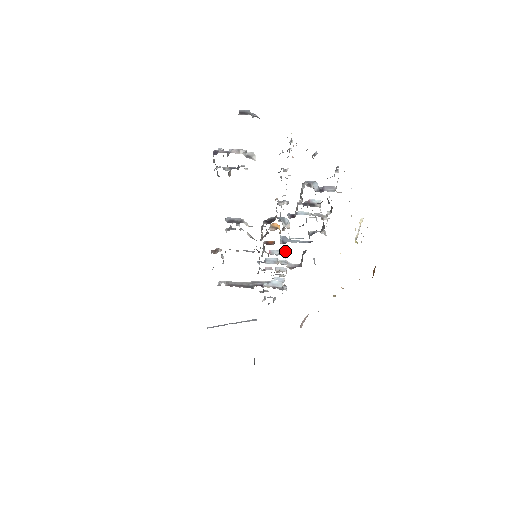
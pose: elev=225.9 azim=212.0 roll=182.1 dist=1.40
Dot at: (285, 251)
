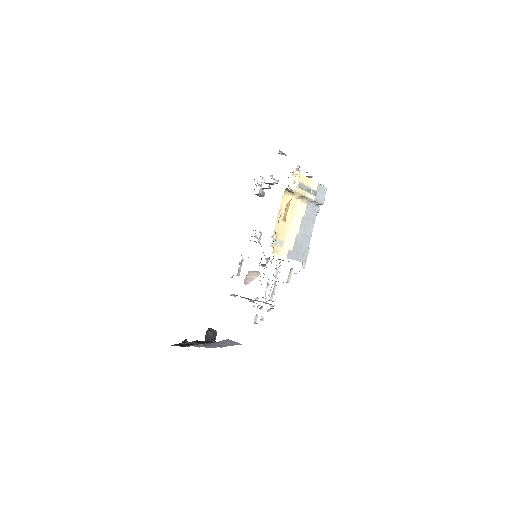
Dot at: occluded
